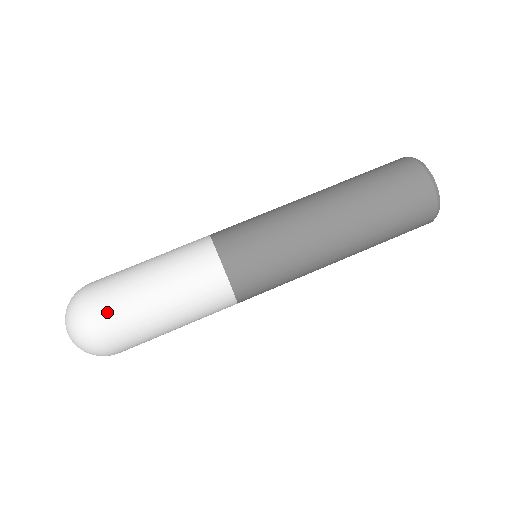
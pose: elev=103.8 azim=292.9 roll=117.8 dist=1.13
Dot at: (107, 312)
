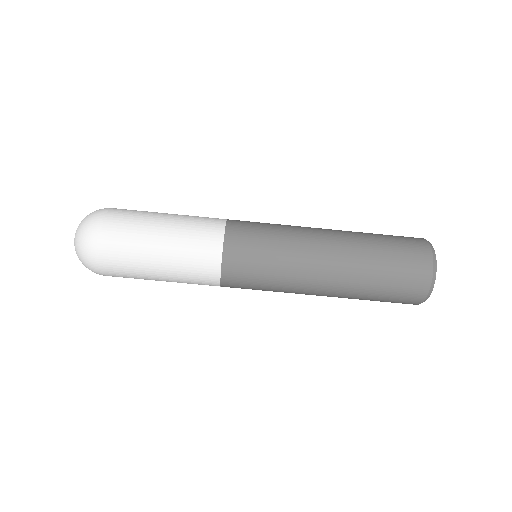
Dot at: (112, 265)
